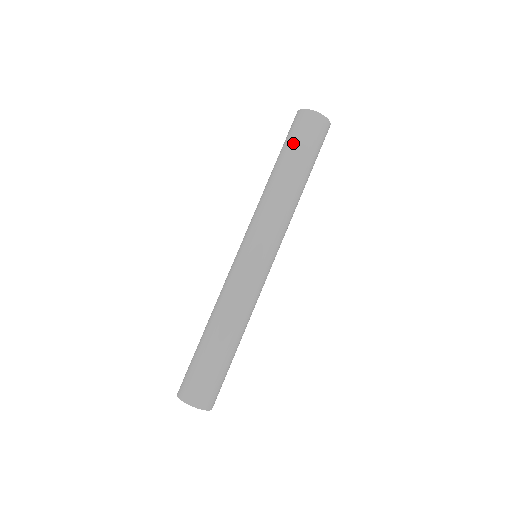
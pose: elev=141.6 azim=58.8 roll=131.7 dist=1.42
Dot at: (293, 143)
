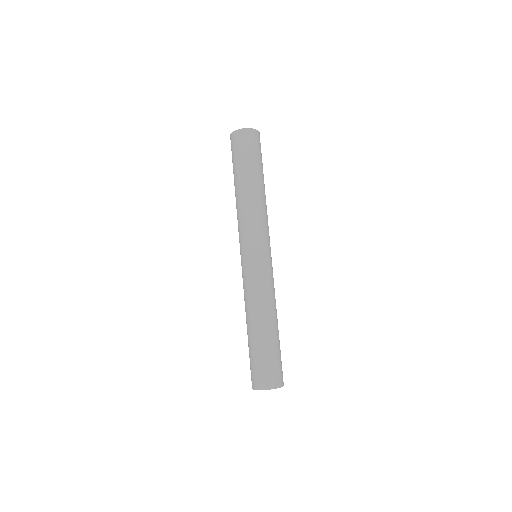
Dot at: occluded
